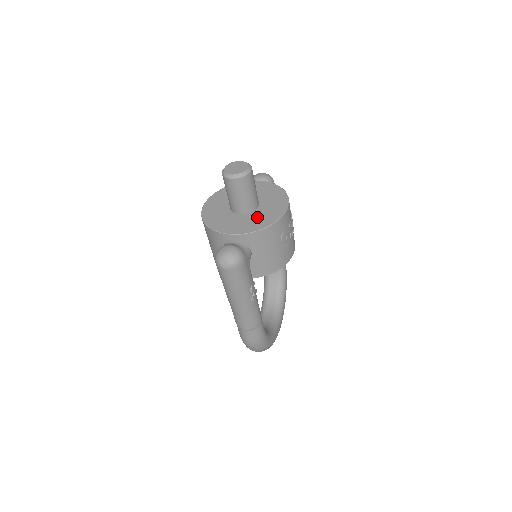
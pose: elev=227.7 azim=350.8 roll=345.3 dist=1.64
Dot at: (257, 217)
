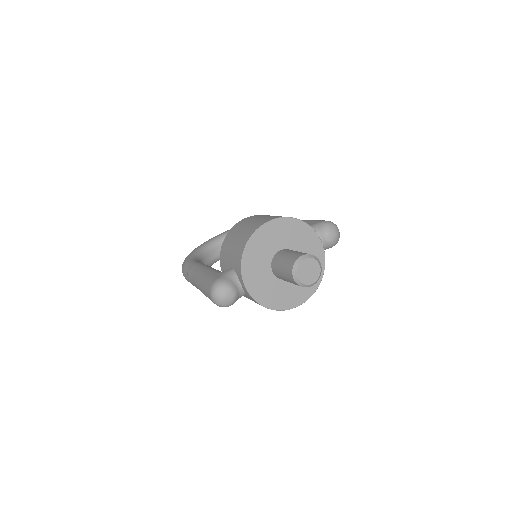
Dot at: (276, 290)
